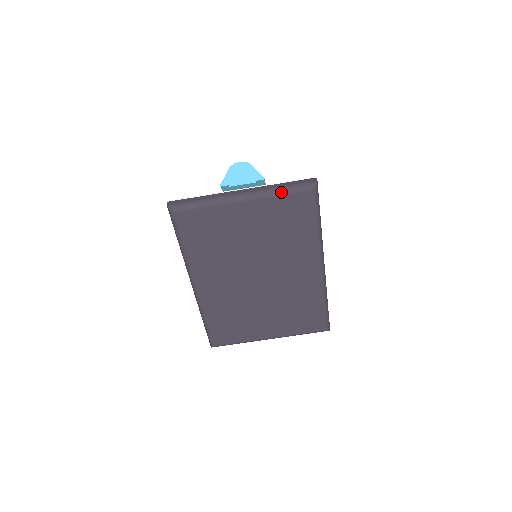
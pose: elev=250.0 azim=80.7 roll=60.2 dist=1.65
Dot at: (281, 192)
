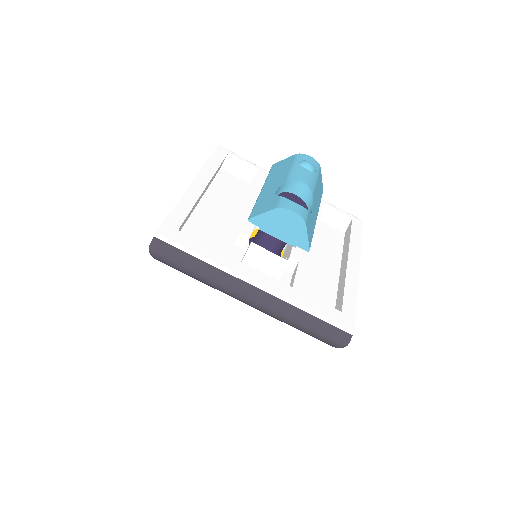
Dot at: (297, 327)
